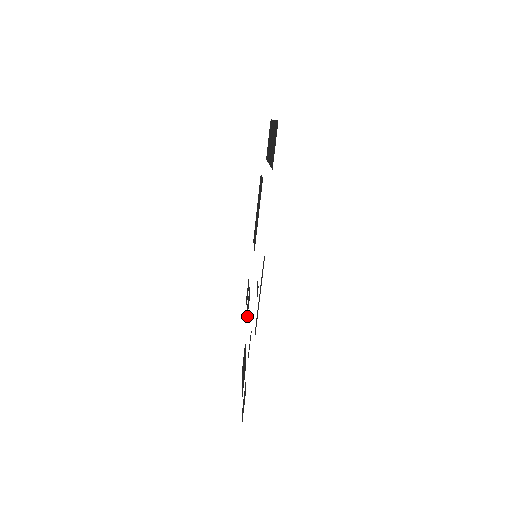
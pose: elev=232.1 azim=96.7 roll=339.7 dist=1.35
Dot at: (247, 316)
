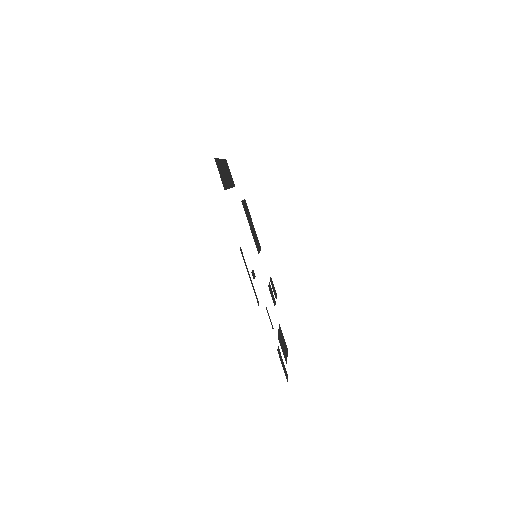
Dot at: (274, 305)
